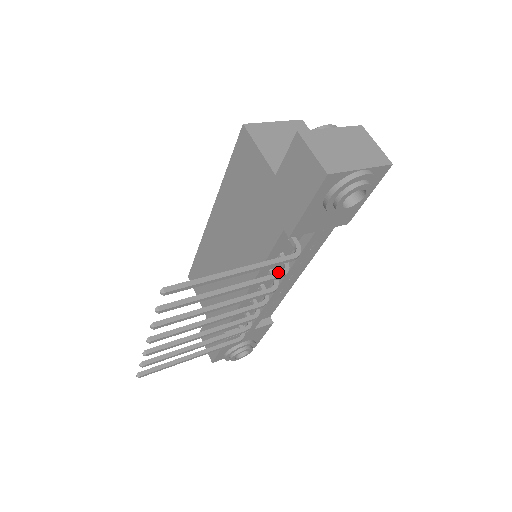
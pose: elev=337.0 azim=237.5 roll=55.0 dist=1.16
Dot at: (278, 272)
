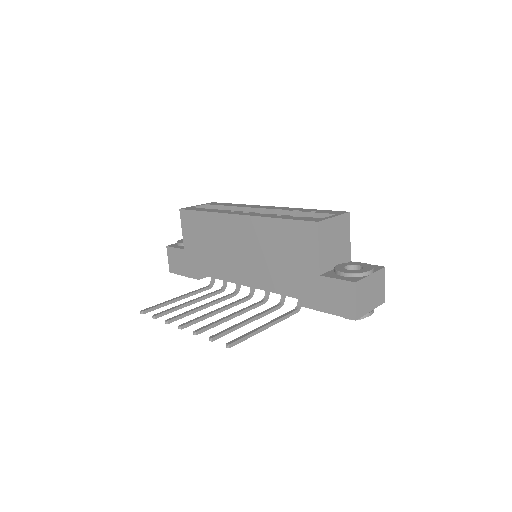
Dot at: (278, 306)
